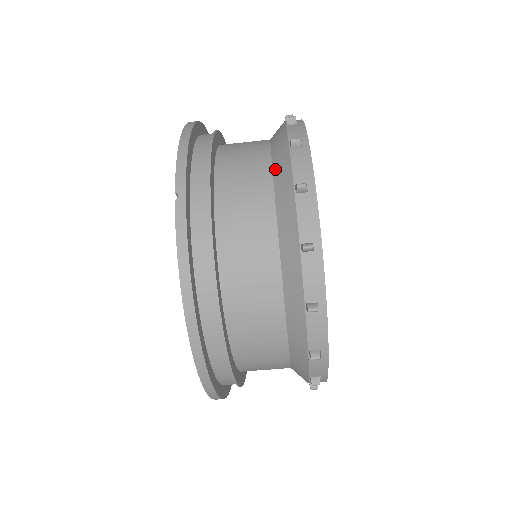
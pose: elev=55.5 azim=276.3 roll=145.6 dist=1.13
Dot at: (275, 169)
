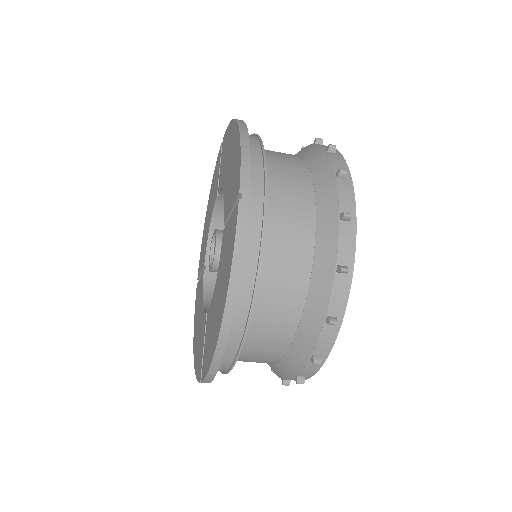
Dot at: (318, 191)
